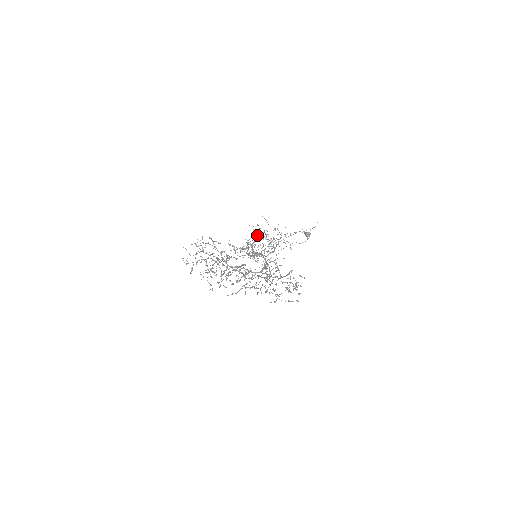
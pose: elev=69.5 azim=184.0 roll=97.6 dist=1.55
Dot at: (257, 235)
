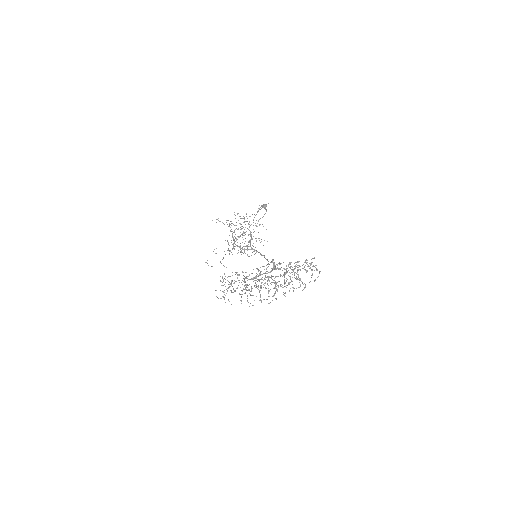
Dot at: occluded
